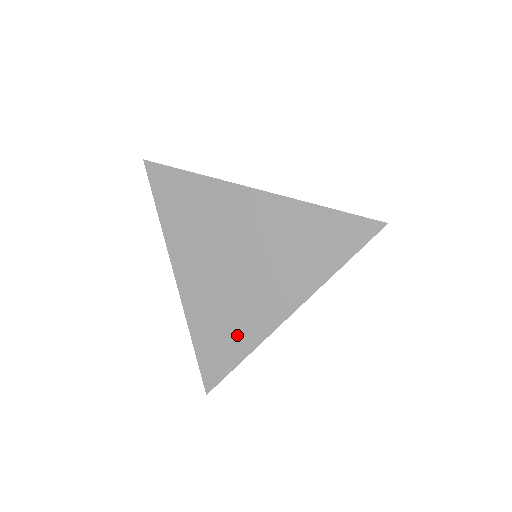
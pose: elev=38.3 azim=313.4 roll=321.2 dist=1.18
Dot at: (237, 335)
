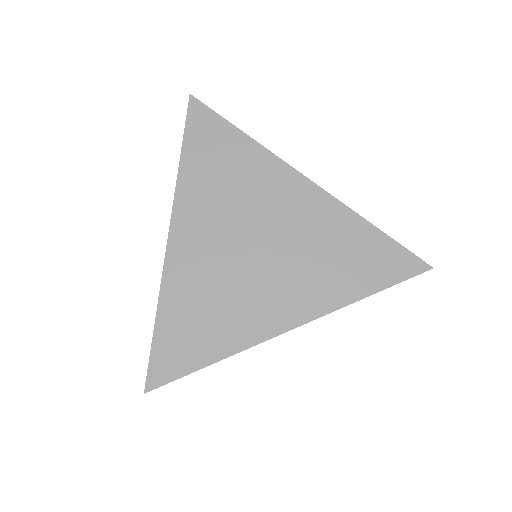
Dot at: (220, 330)
